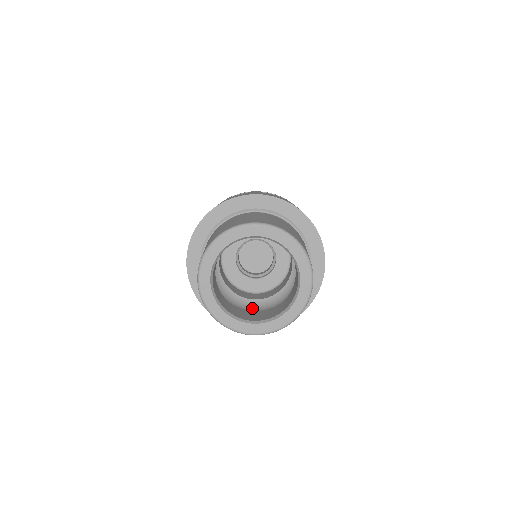
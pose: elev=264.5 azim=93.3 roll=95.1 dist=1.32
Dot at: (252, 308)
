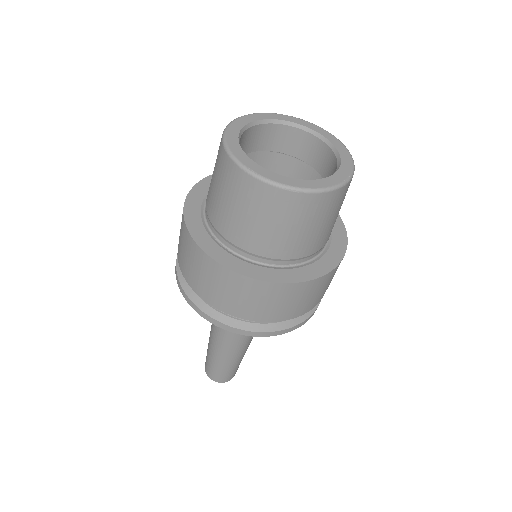
Dot at: occluded
